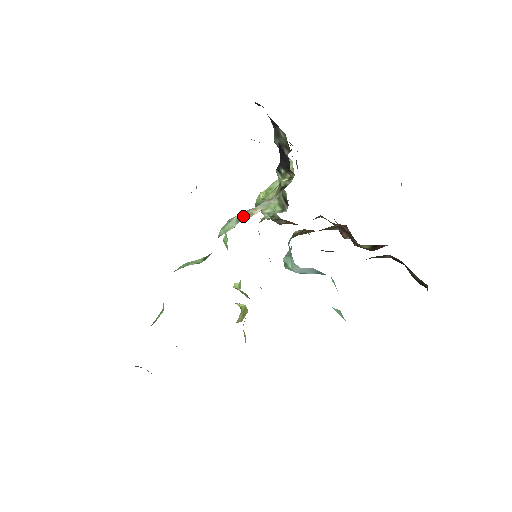
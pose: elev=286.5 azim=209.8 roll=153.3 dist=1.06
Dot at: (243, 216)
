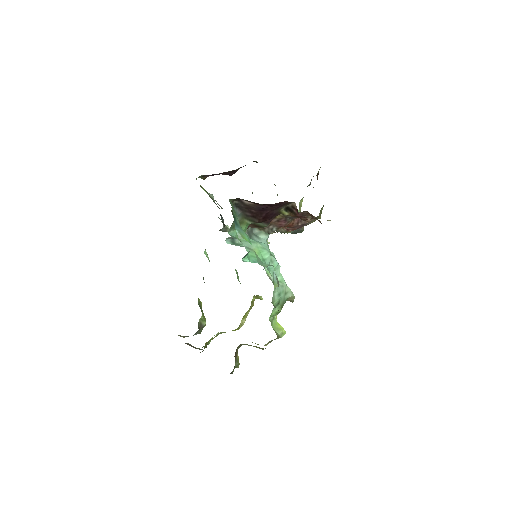
Dot at: occluded
